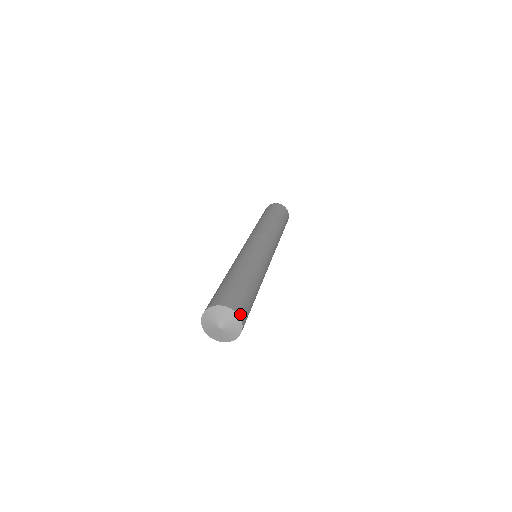
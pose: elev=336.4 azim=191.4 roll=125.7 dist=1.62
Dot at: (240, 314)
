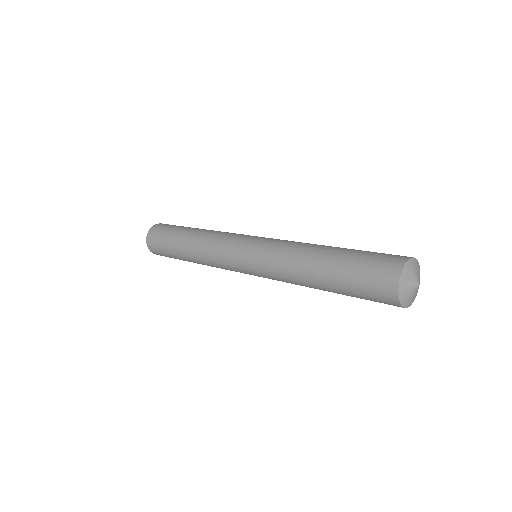
Dot at: occluded
